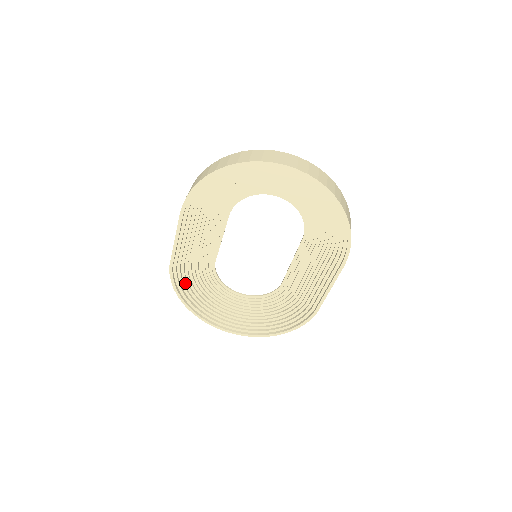
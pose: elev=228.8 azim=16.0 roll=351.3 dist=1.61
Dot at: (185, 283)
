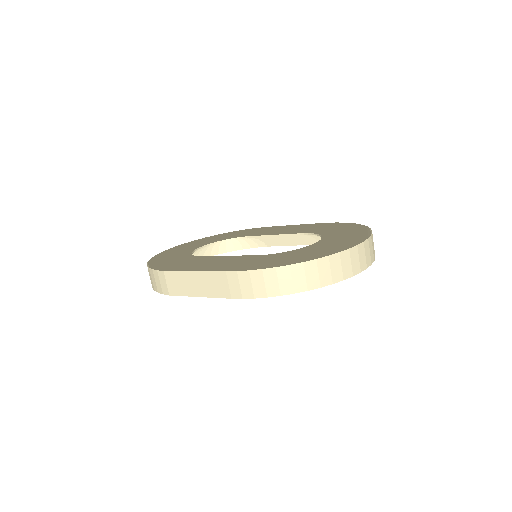
Dot at: occluded
